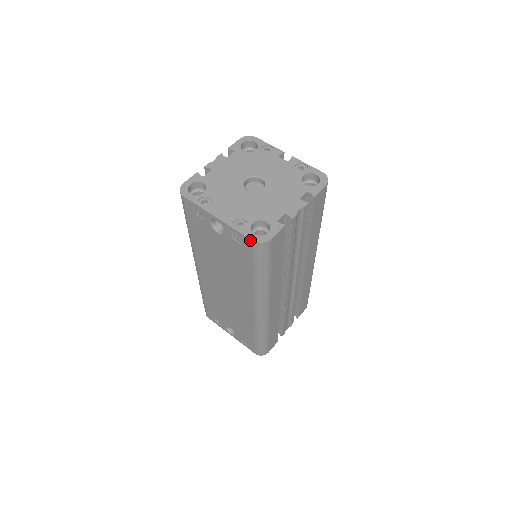
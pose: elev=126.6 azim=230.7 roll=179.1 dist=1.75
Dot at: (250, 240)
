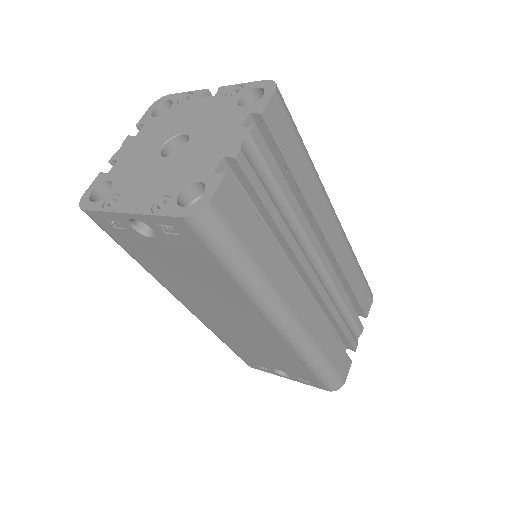
Dot at: (179, 219)
